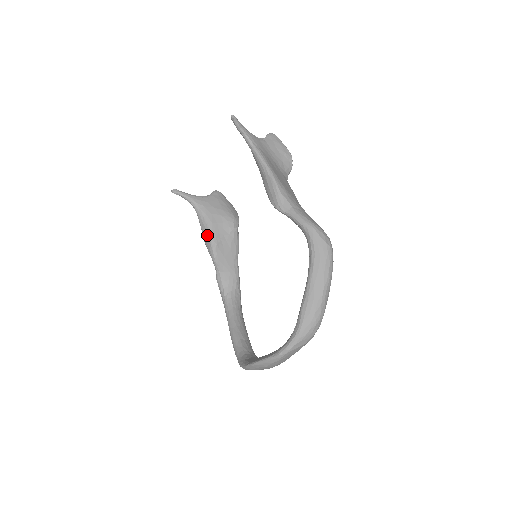
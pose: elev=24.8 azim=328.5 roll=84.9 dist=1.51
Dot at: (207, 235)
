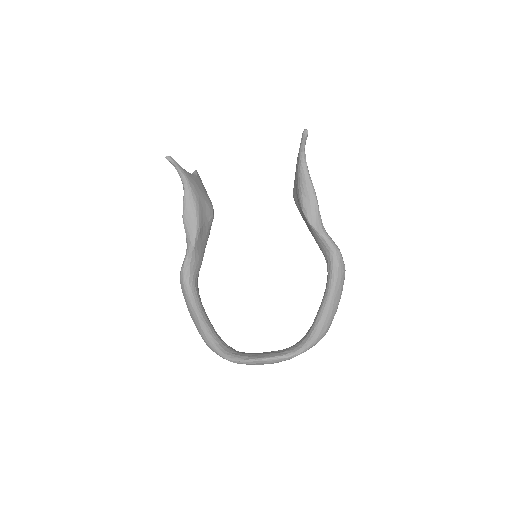
Dot at: (193, 217)
